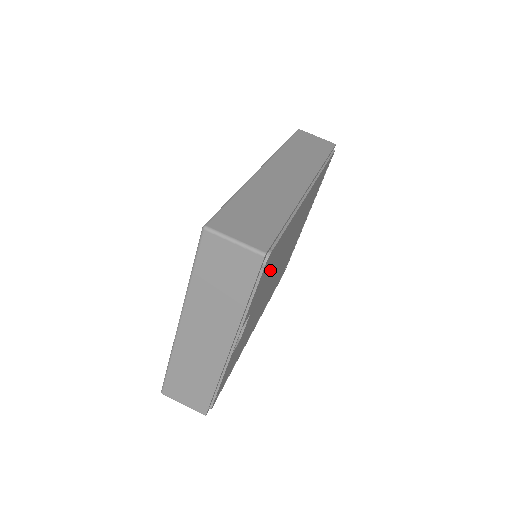
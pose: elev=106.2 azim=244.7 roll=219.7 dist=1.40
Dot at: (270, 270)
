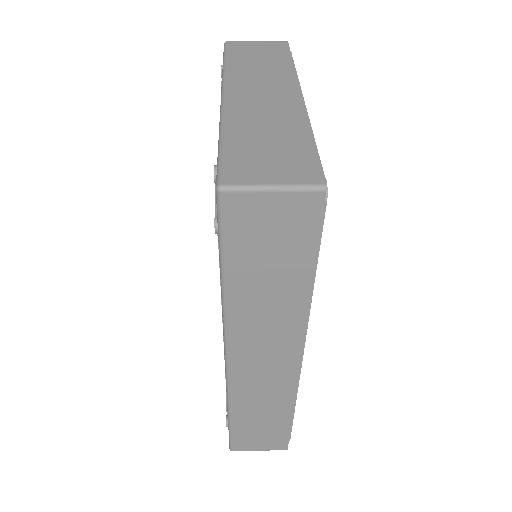
Dot at: occluded
